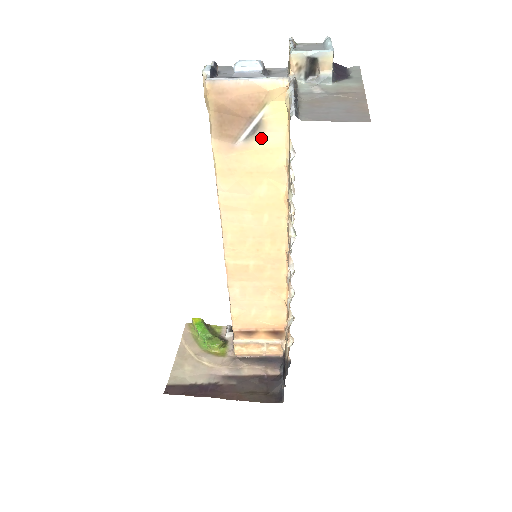
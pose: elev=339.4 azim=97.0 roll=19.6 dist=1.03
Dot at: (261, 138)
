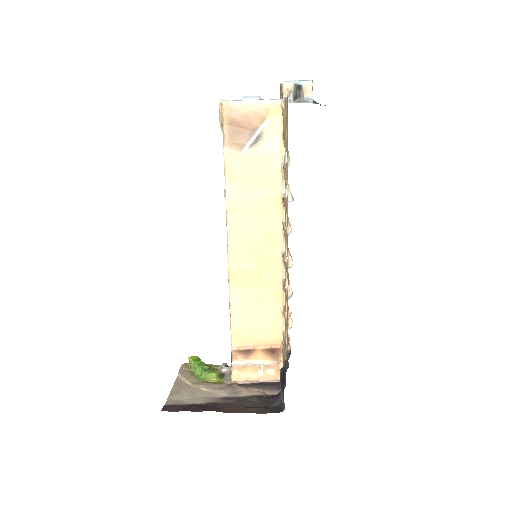
Dot at: (262, 146)
